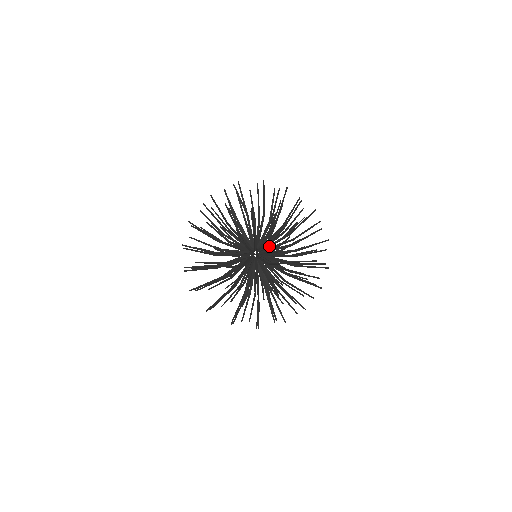
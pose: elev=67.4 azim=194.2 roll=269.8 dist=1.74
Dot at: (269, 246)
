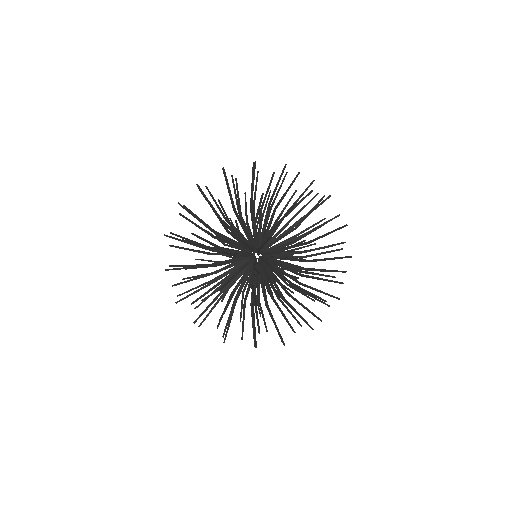
Dot at: (274, 268)
